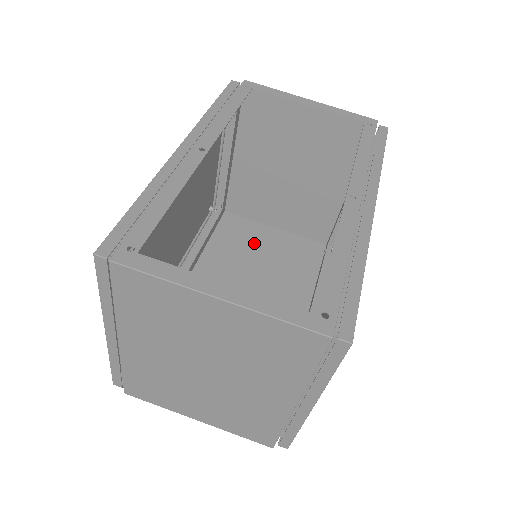
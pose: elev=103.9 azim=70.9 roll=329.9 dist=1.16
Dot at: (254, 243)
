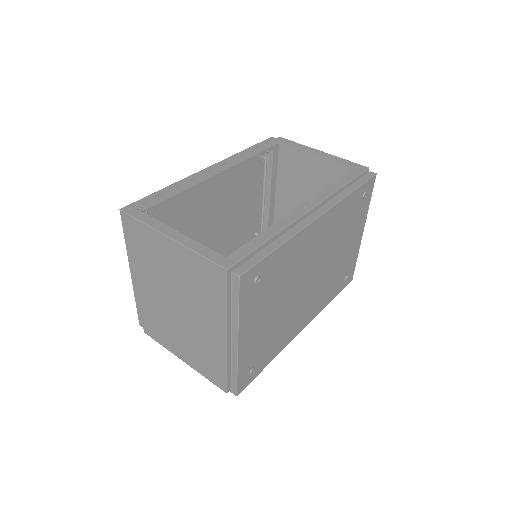
Dot at: occluded
